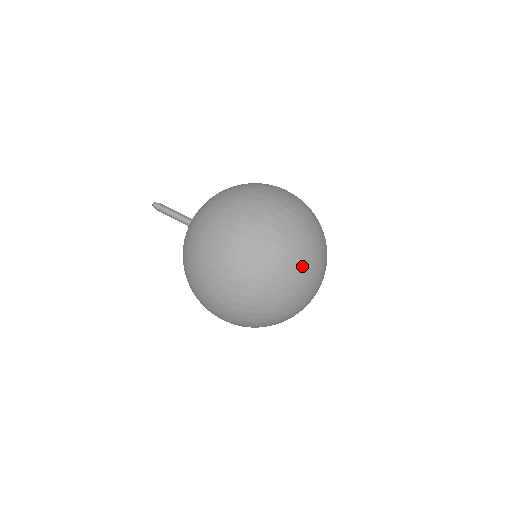
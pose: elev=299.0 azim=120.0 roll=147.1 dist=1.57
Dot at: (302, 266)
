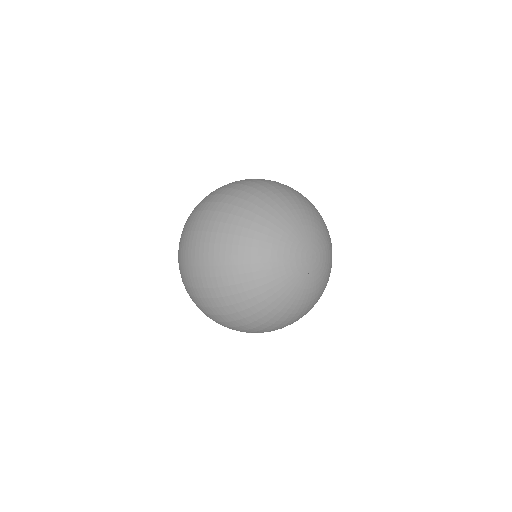
Dot at: (263, 221)
